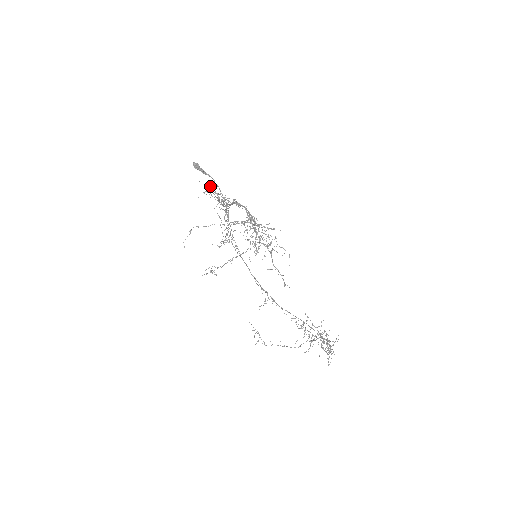
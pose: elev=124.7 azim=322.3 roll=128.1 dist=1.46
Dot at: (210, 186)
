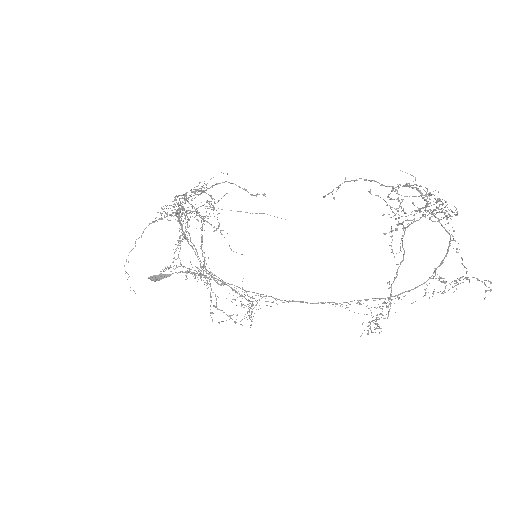
Dot at: occluded
